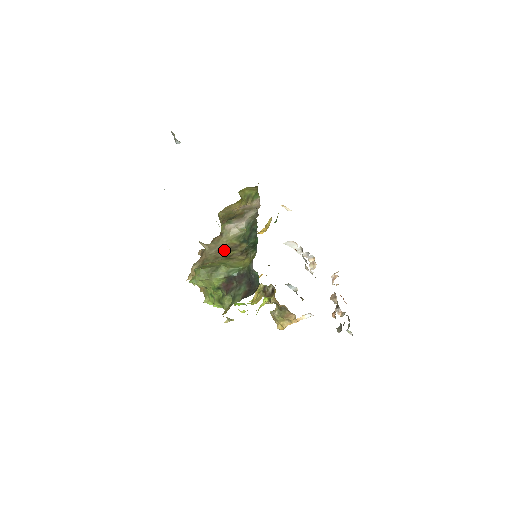
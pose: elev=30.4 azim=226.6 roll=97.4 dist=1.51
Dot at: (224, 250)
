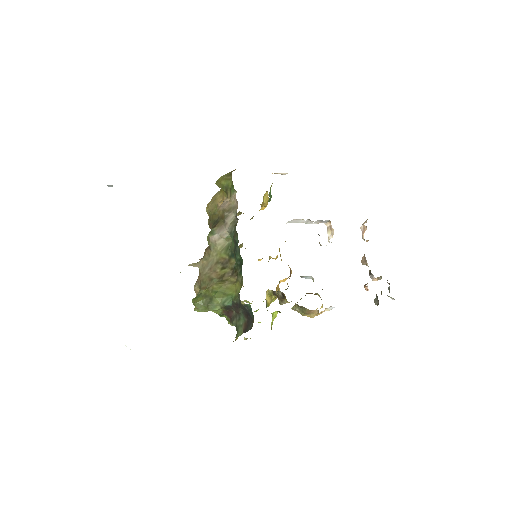
Dot at: (216, 267)
